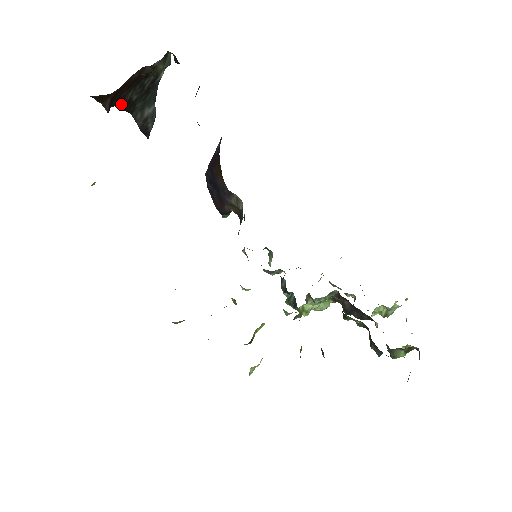
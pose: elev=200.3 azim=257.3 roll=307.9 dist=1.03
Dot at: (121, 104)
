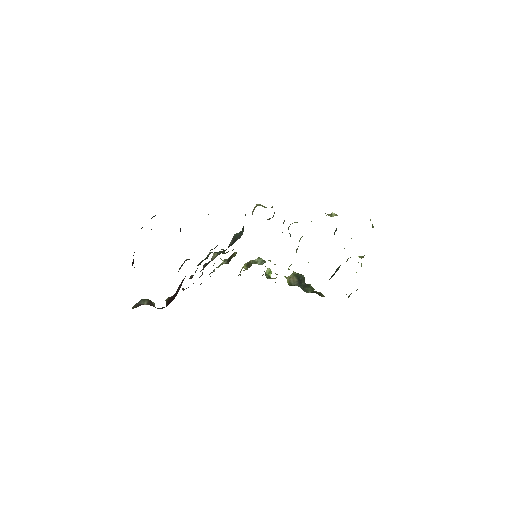
Dot at: occluded
